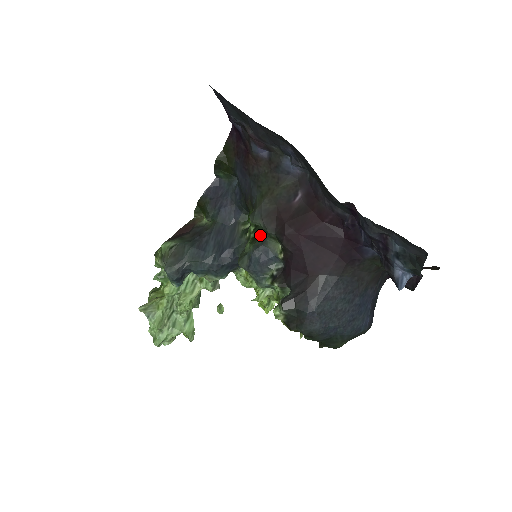
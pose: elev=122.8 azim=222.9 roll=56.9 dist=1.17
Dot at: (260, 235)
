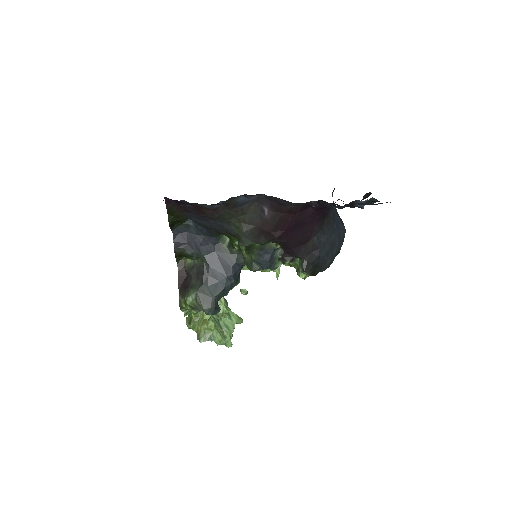
Dot at: (251, 245)
